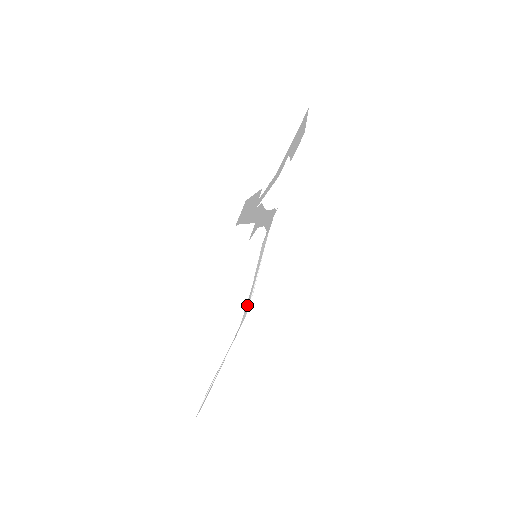
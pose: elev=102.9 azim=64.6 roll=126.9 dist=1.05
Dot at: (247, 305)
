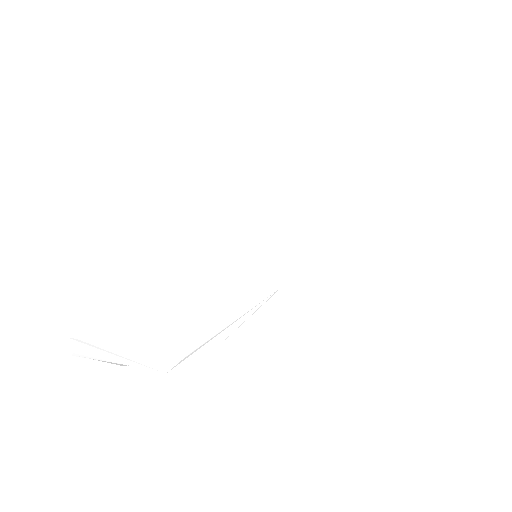
Dot at: (199, 354)
